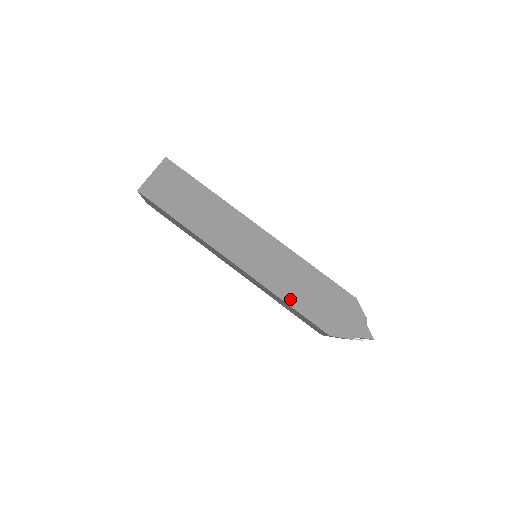
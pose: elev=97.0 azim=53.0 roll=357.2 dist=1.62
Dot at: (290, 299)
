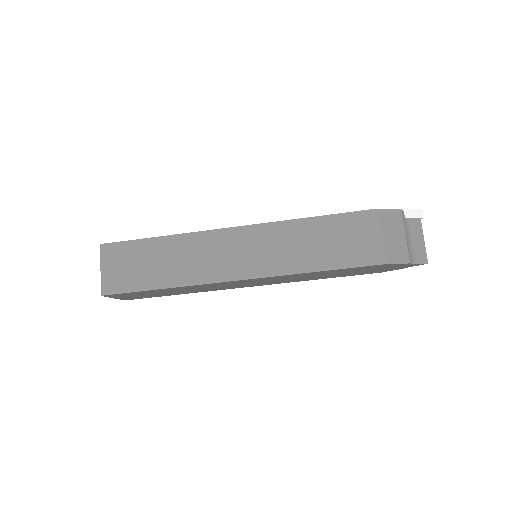
Dot at: (321, 278)
